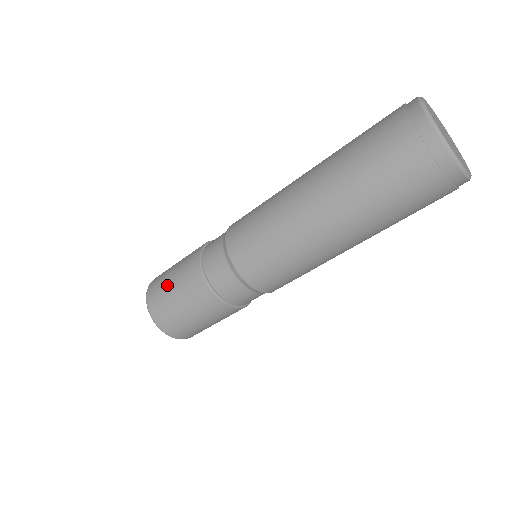
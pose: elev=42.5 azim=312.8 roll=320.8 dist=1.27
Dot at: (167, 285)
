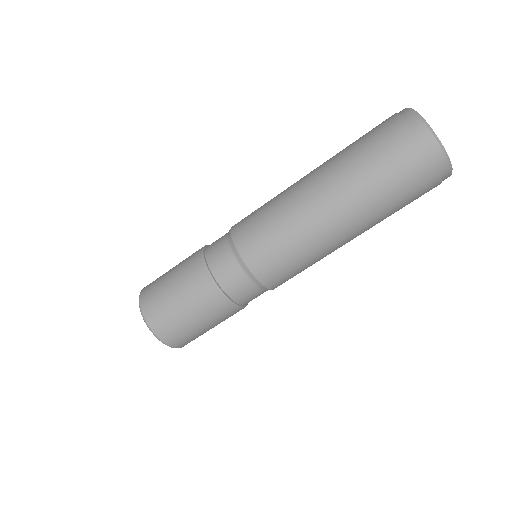
Dot at: (170, 300)
